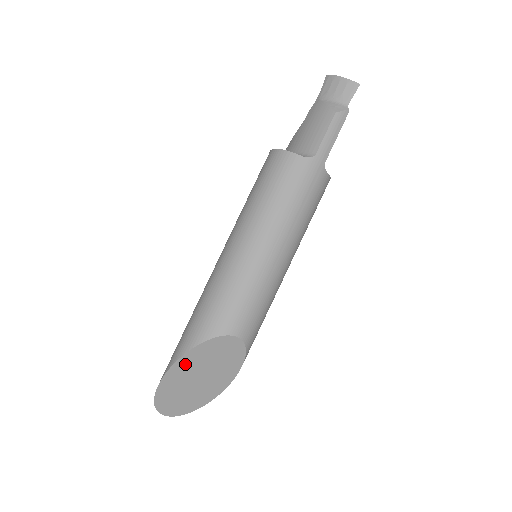
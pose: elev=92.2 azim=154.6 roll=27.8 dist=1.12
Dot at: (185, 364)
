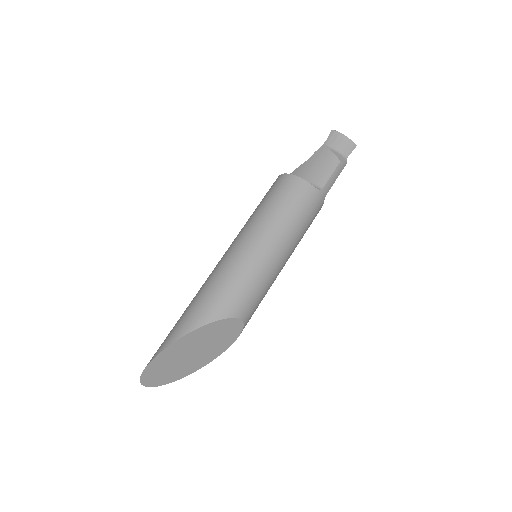
Dot at: (190, 338)
